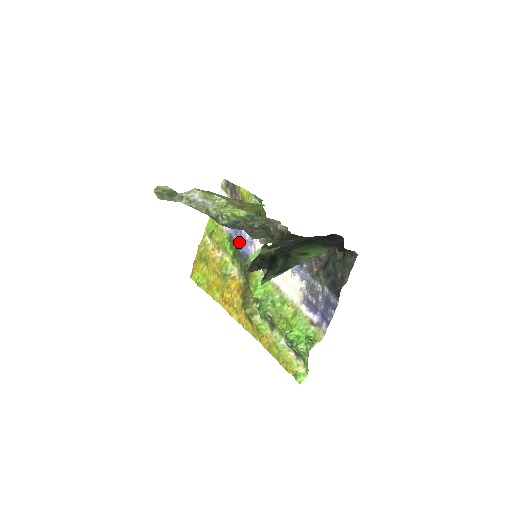
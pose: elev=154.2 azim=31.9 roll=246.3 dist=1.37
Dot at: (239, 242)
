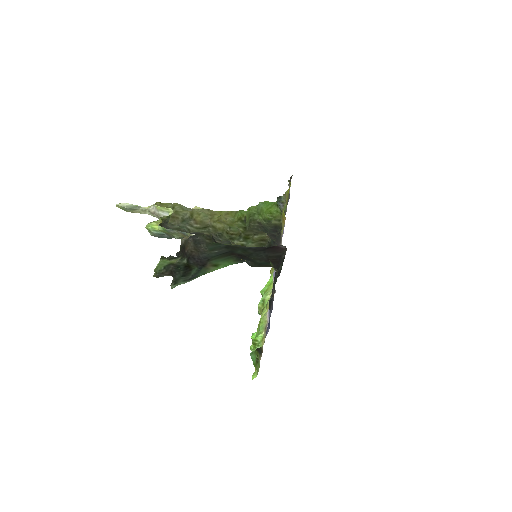
Dot at: occluded
